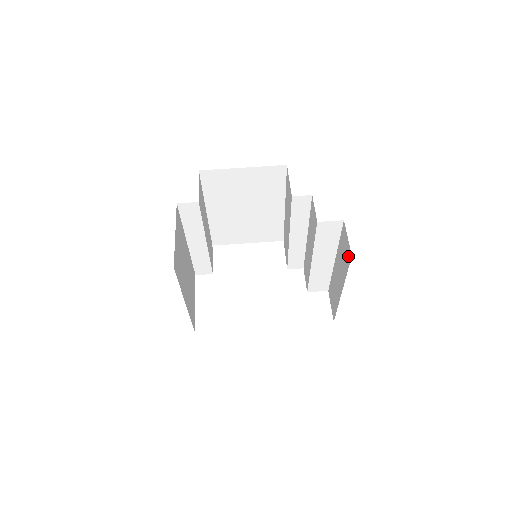
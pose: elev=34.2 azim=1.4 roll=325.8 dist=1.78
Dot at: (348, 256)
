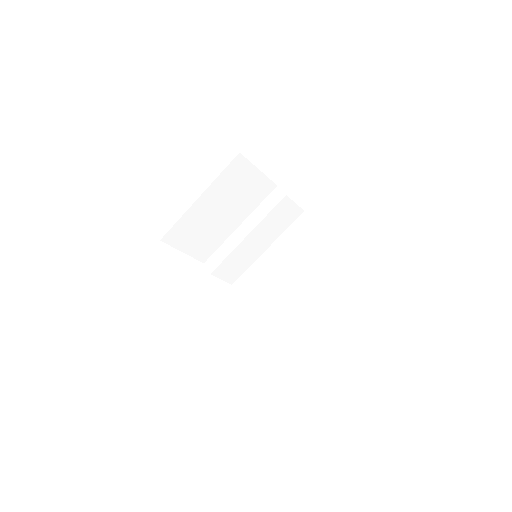
Dot at: occluded
